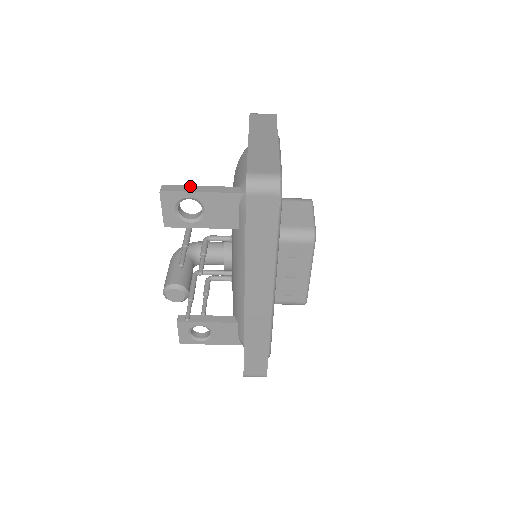
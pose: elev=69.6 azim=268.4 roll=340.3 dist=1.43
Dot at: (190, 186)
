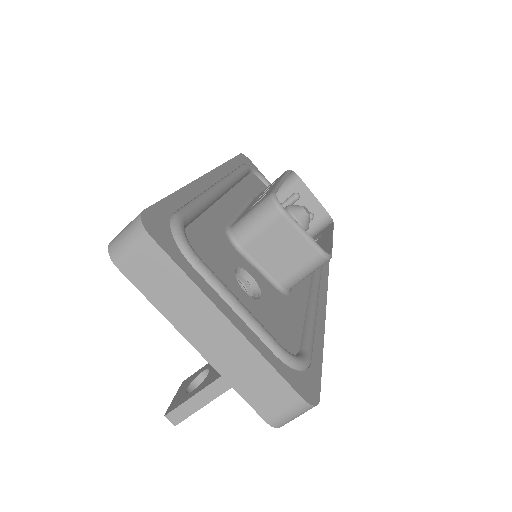
Dot at: (190, 400)
